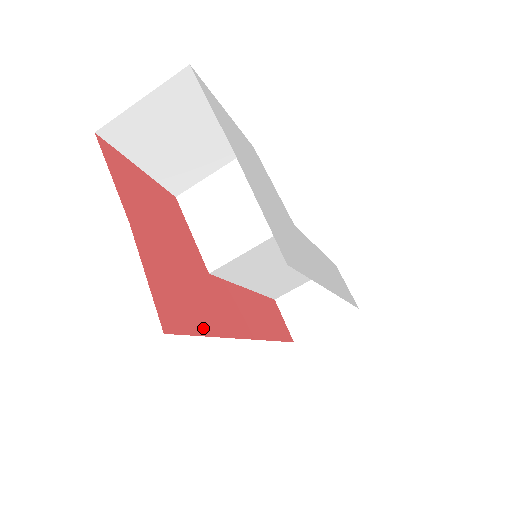
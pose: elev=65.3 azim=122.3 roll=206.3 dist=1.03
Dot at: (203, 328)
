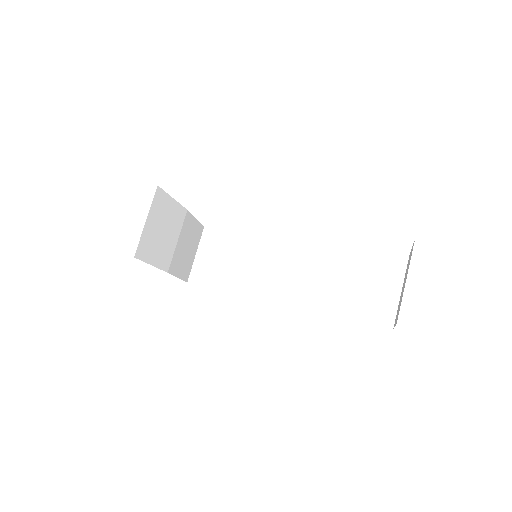
Dot at: occluded
